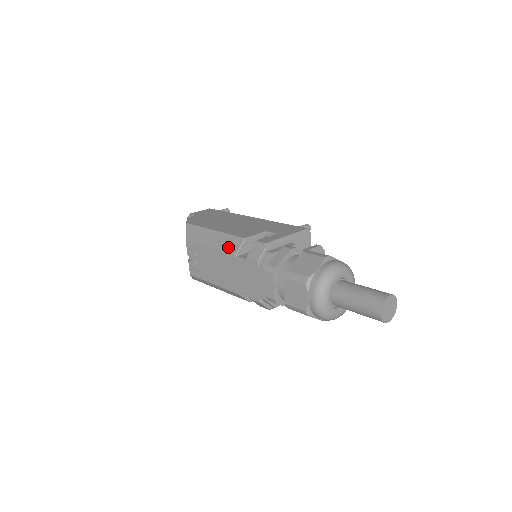
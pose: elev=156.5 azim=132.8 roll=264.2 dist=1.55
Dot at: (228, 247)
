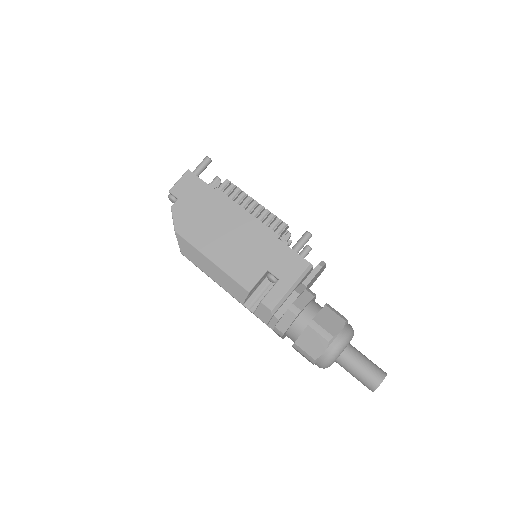
Dot at: (232, 292)
